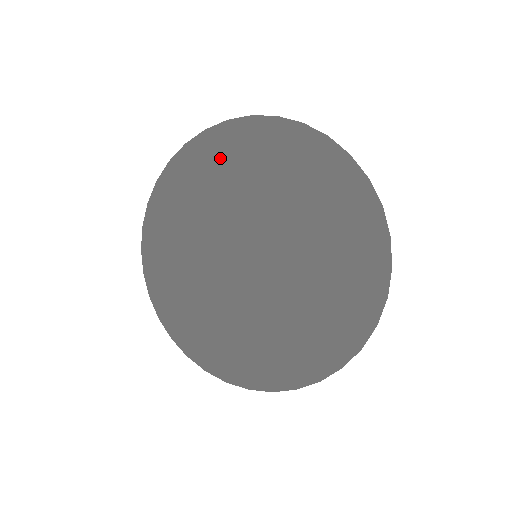
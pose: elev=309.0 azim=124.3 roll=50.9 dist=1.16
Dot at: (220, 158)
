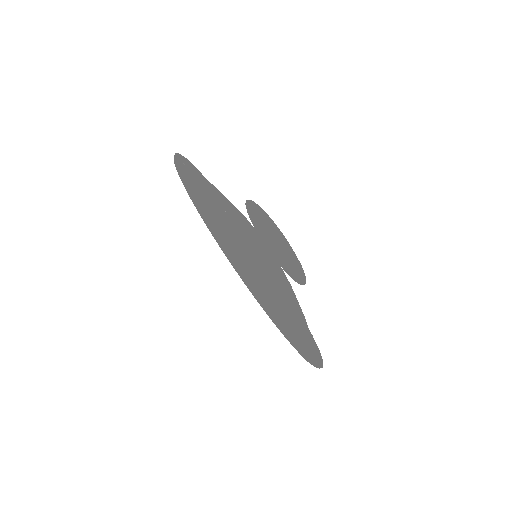
Dot at: occluded
